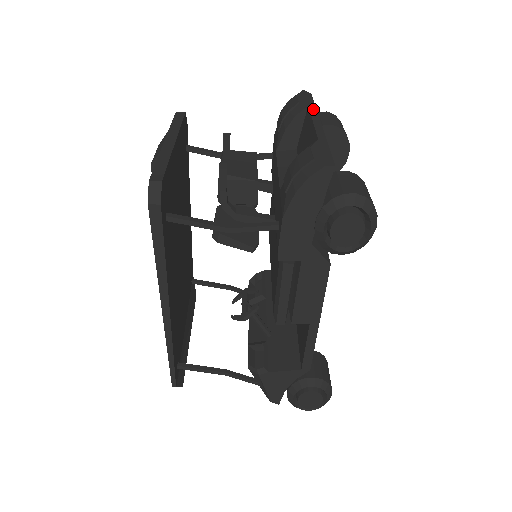
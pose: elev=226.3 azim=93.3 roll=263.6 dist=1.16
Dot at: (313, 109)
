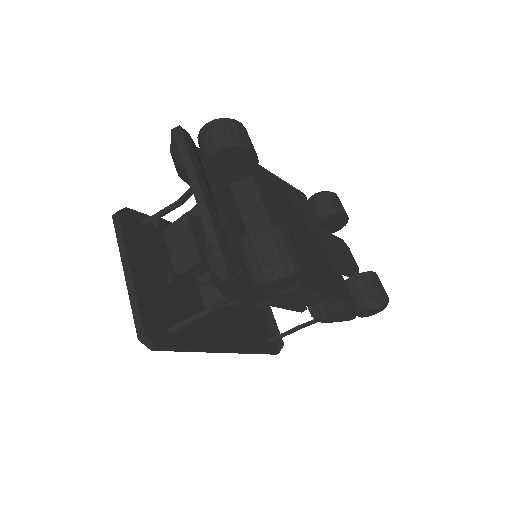
Dot at: (189, 167)
